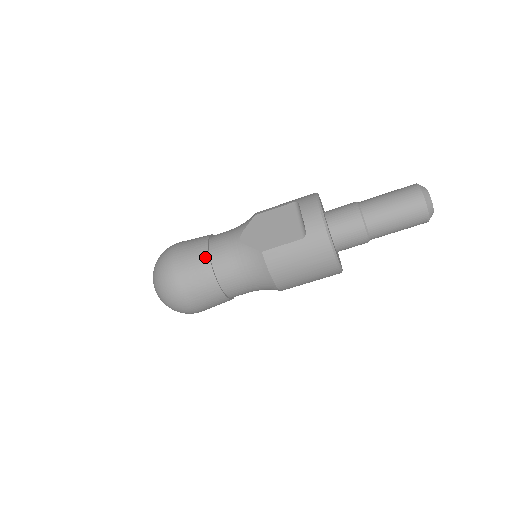
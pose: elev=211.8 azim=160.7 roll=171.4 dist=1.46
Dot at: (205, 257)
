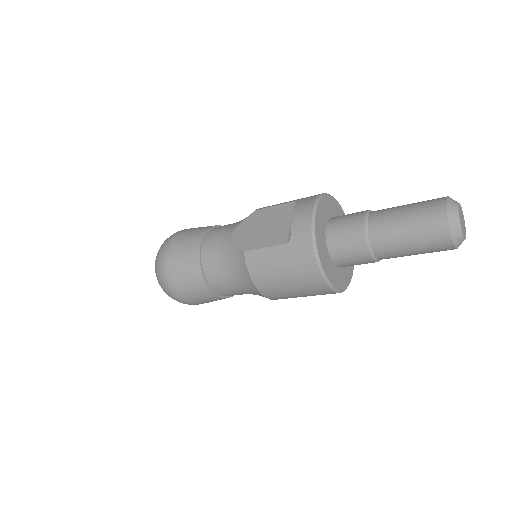
Dot at: (196, 247)
